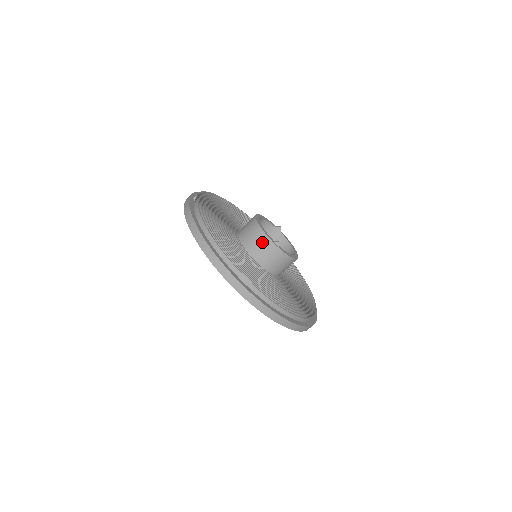
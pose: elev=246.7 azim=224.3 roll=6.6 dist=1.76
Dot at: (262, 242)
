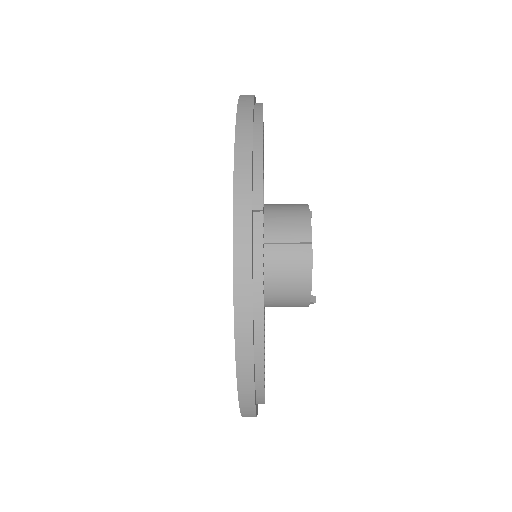
Dot at: (297, 298)
